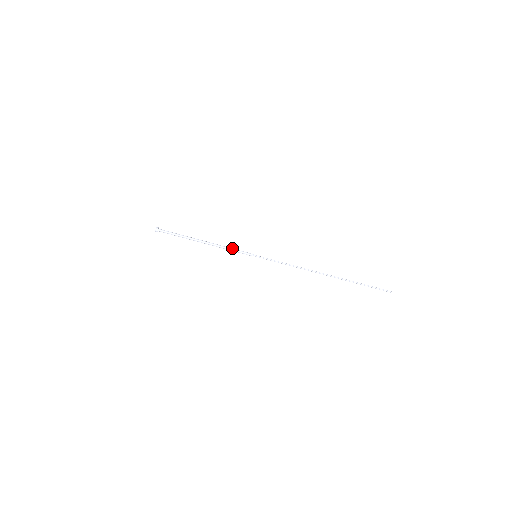
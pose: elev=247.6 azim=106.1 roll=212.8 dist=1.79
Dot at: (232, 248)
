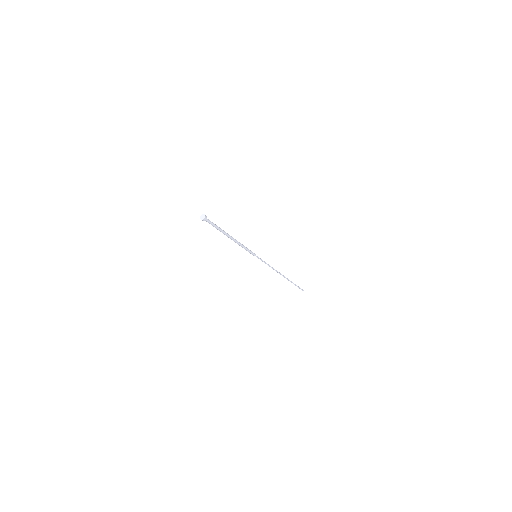
Dot at: occluded
